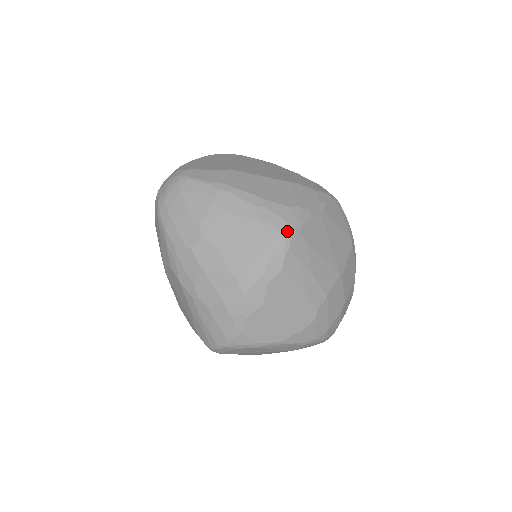
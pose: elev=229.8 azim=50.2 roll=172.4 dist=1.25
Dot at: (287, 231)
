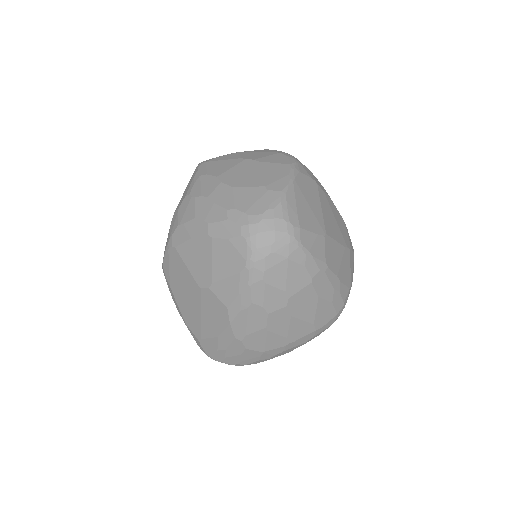
Dot at: occluded
